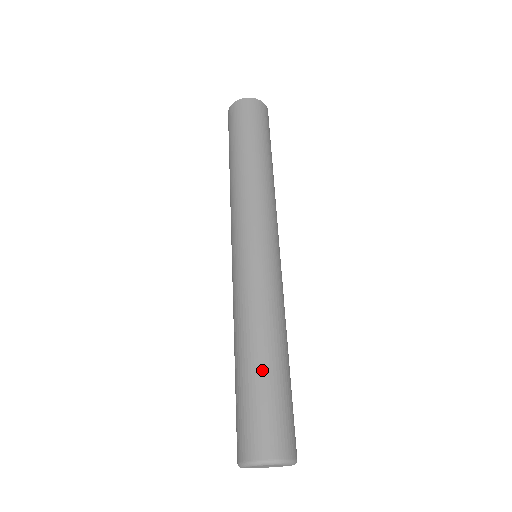
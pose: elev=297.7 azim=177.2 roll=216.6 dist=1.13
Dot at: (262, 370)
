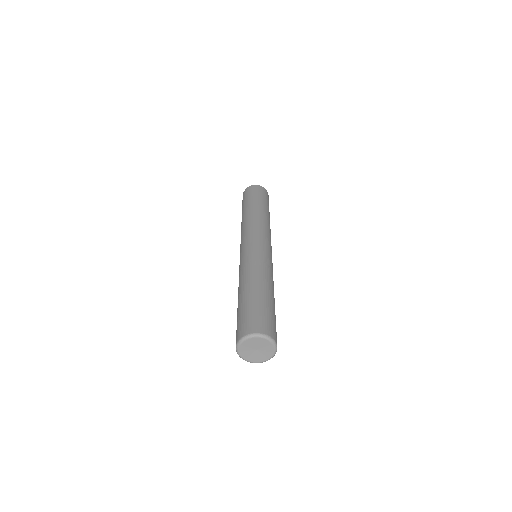
Dot at: (264, 295)
